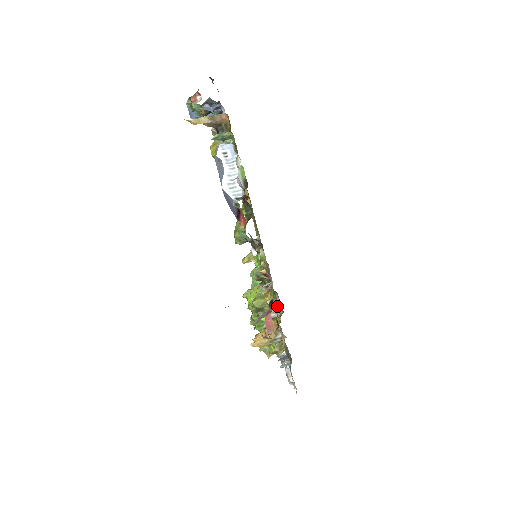
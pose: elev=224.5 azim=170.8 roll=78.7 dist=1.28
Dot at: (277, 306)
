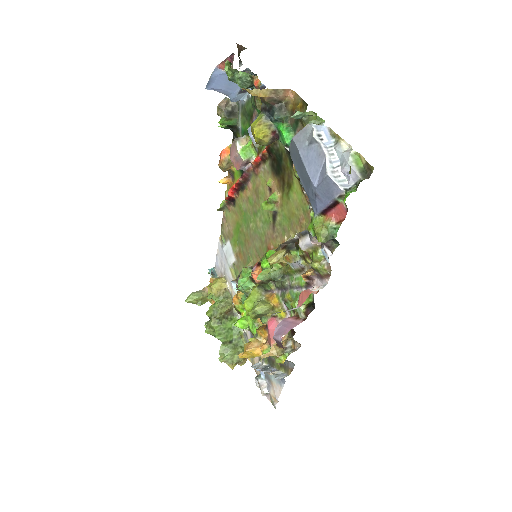
Dot at: occluded
